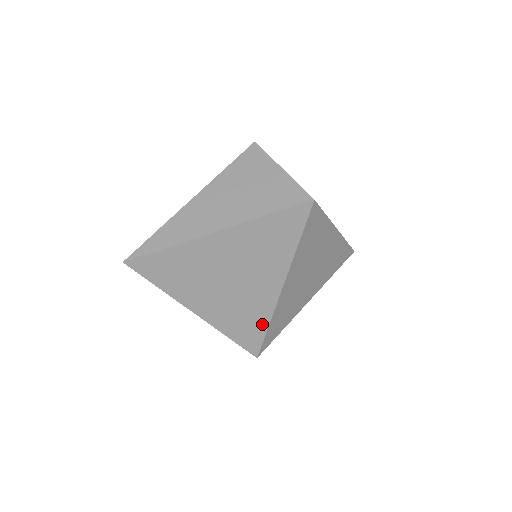
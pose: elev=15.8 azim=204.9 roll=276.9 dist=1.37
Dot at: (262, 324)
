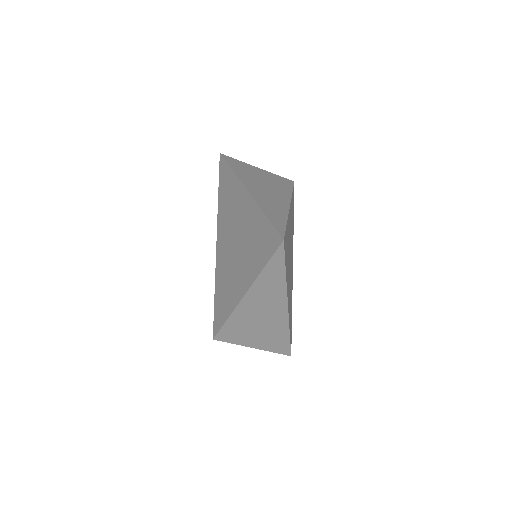
Dot at: (291, 312)
